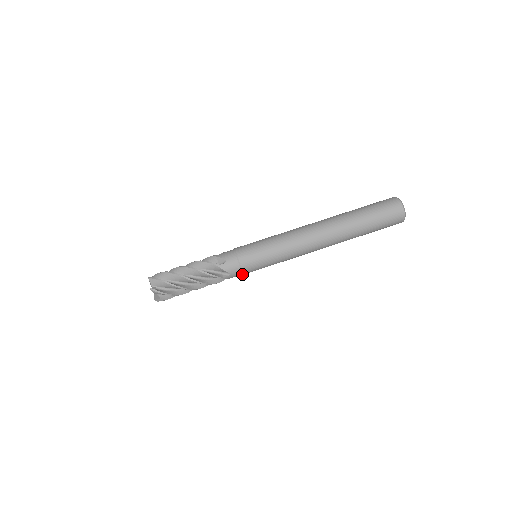
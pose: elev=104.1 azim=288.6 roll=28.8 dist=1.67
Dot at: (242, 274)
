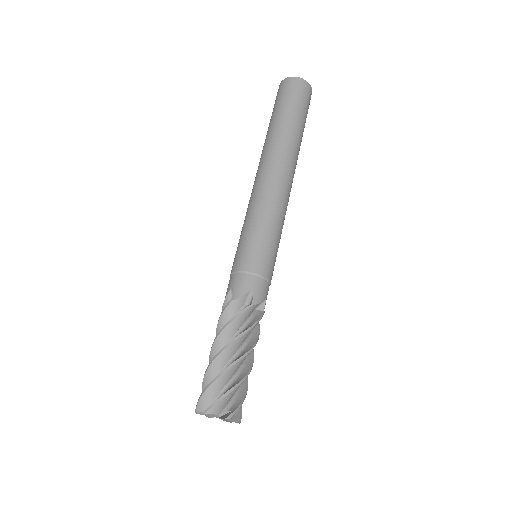
Dot at: (266, 280)
